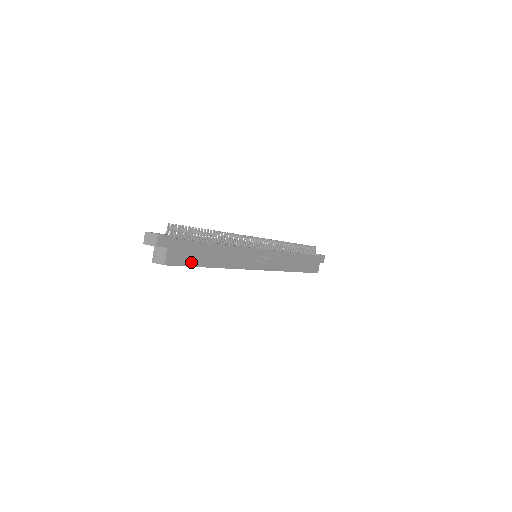
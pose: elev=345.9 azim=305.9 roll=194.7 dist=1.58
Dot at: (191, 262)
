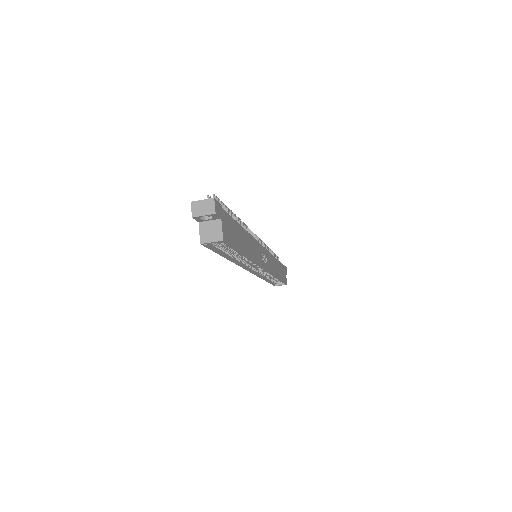
Dot at: (235, 244)
